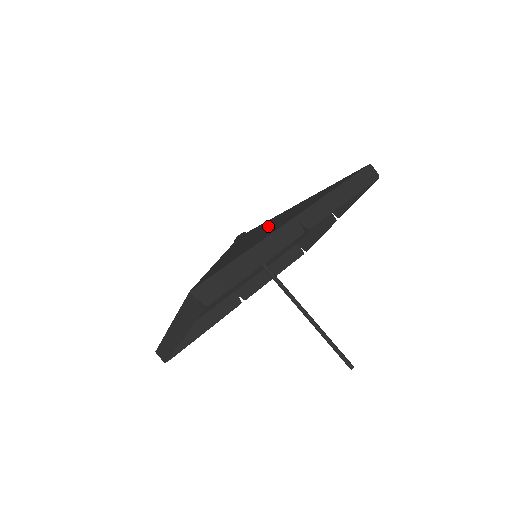
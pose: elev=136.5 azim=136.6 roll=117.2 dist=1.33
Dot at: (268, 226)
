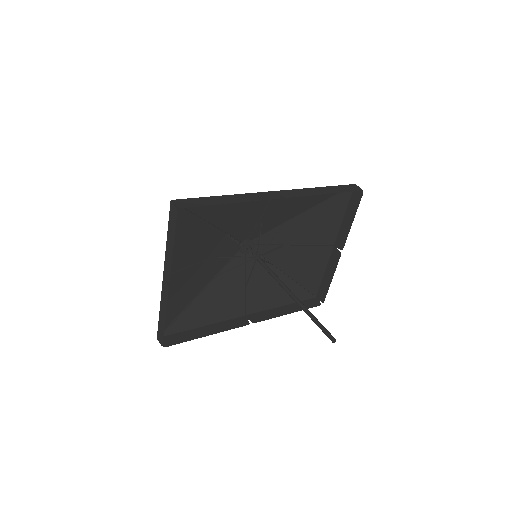
Dot at: (261, 215)
